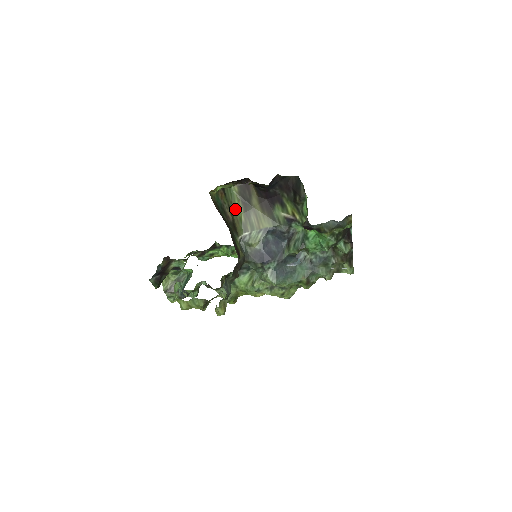
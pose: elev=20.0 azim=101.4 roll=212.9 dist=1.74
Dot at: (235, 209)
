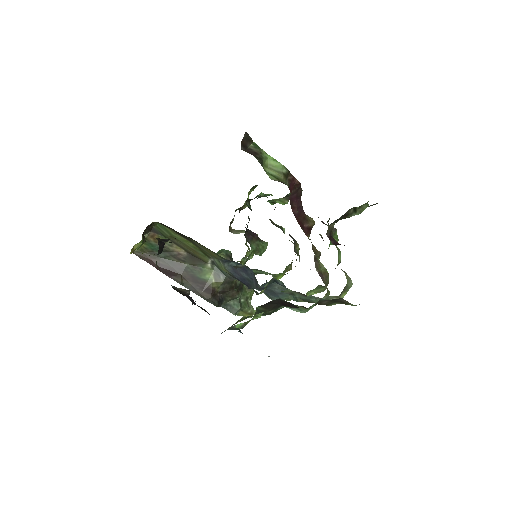
Dot at: (181, 240)
